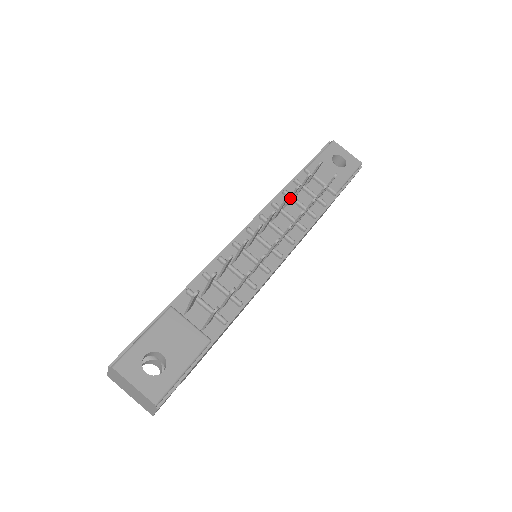
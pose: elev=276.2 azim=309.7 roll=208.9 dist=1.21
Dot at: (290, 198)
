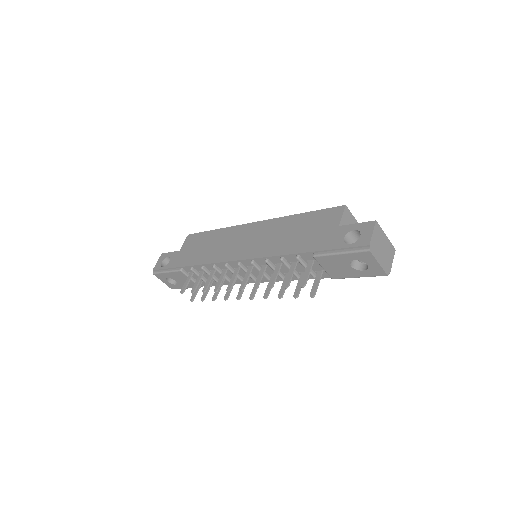
Dot at: (273, 275)
